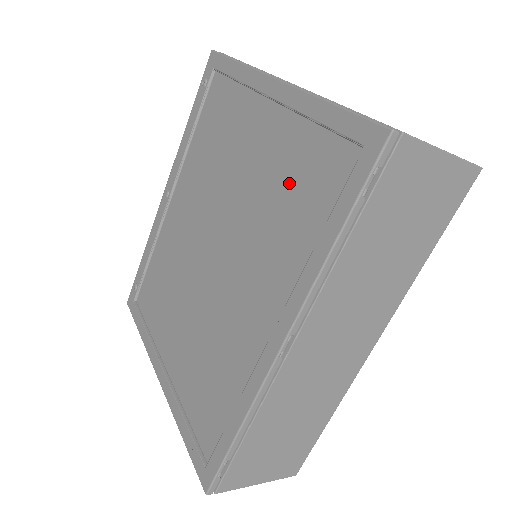
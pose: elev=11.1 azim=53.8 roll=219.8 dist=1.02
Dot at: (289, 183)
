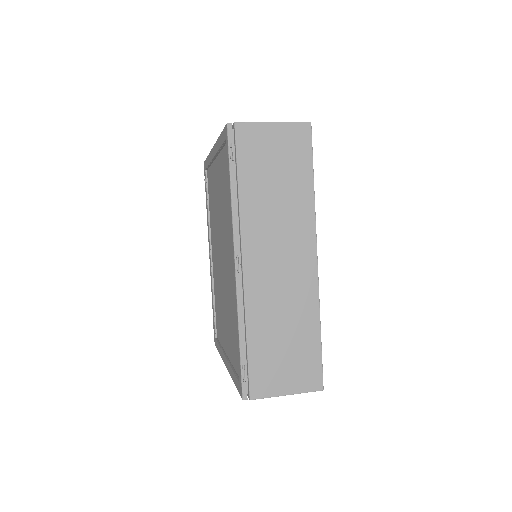
Dot at: (223, 186)
